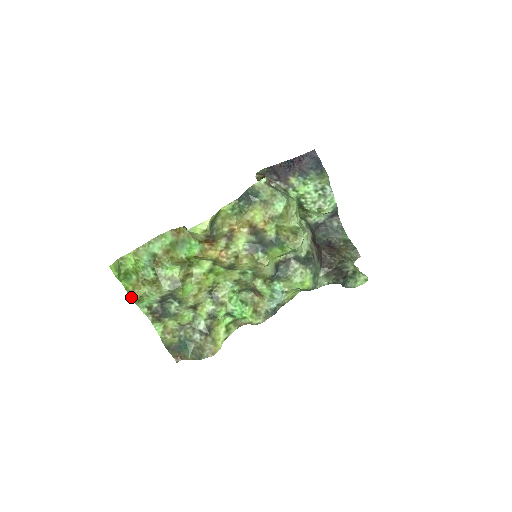
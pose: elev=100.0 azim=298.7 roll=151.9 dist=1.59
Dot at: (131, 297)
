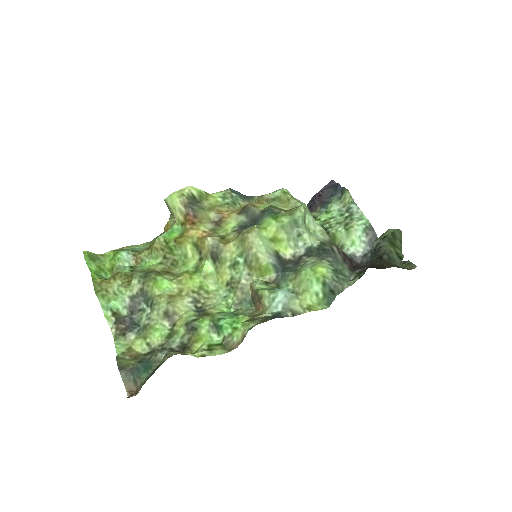
Dot at: (95, 288)
